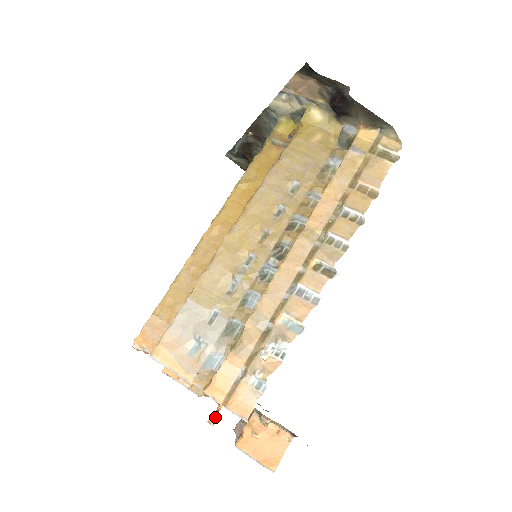
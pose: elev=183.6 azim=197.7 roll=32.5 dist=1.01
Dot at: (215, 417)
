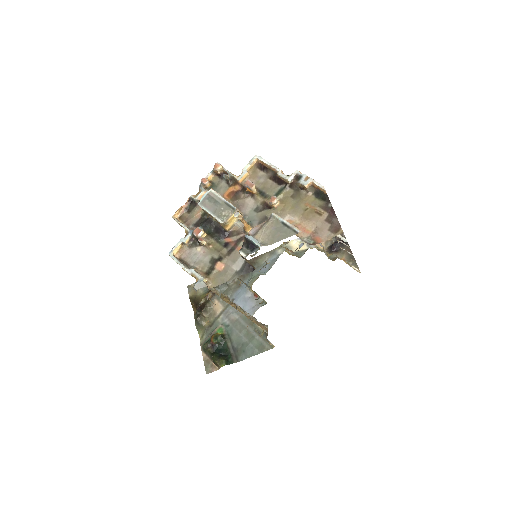
Dot at: occluded
